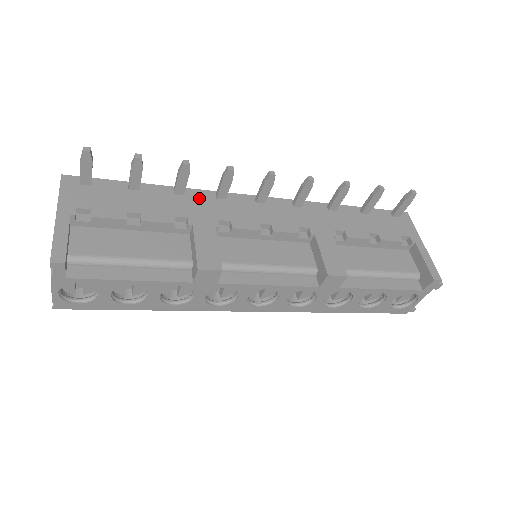
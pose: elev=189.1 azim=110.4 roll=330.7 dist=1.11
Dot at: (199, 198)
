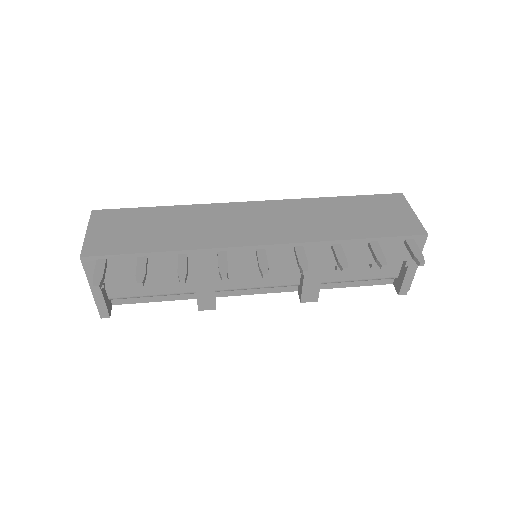
Dot at: (201, 258)
